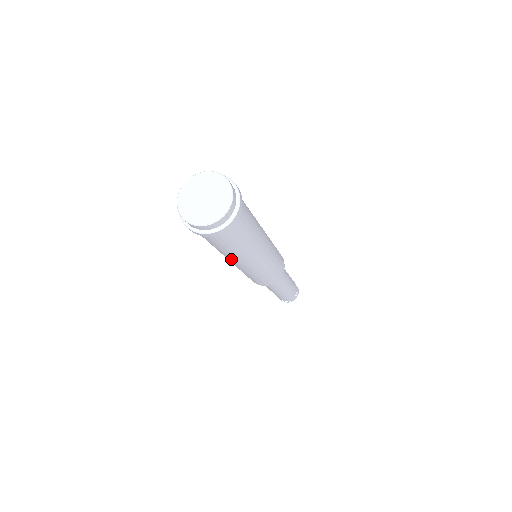
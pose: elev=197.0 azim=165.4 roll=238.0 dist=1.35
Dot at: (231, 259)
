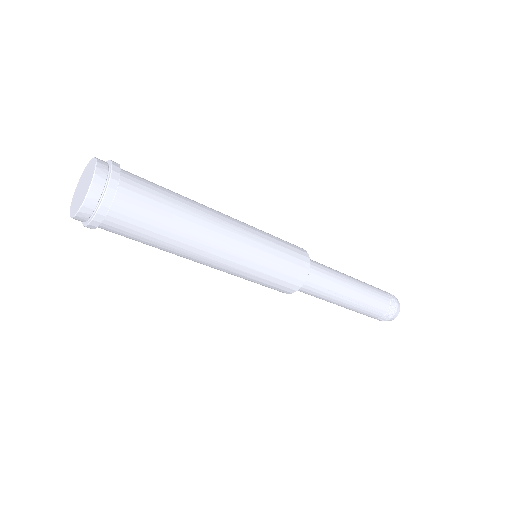
Dot at: occluded
